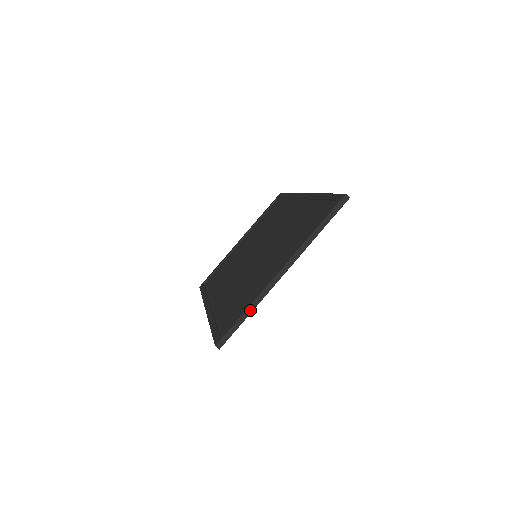
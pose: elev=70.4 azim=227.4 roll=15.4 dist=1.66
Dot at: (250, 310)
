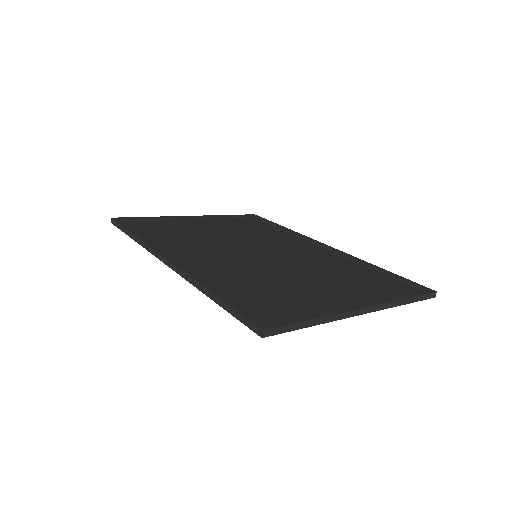
Dot at: (318, 322)
